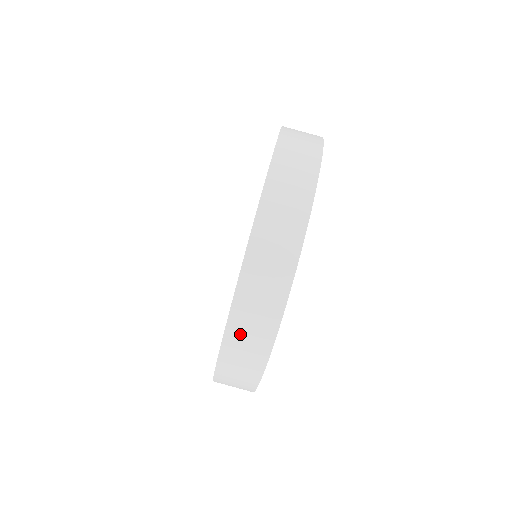
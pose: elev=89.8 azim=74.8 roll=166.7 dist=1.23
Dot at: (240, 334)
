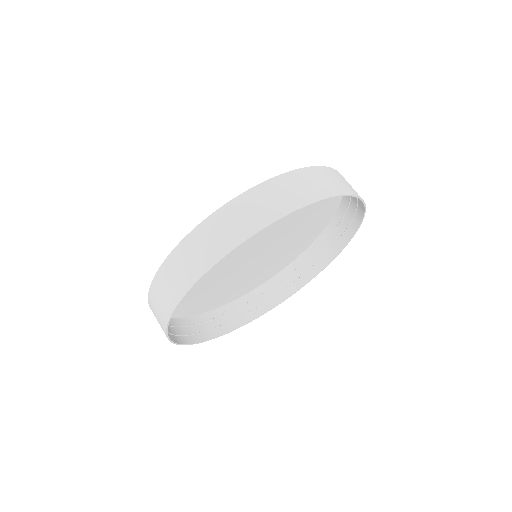
Dot at: (171, 271)
